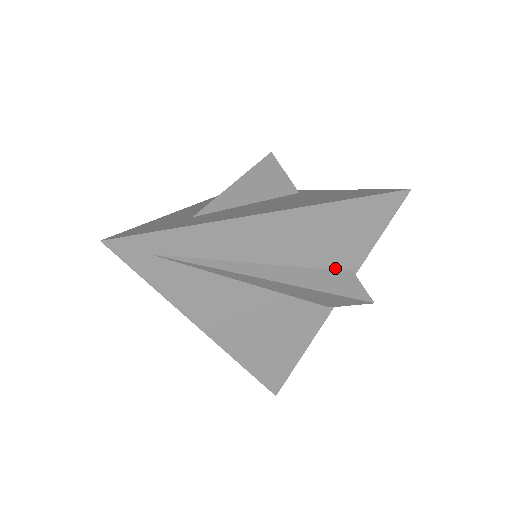
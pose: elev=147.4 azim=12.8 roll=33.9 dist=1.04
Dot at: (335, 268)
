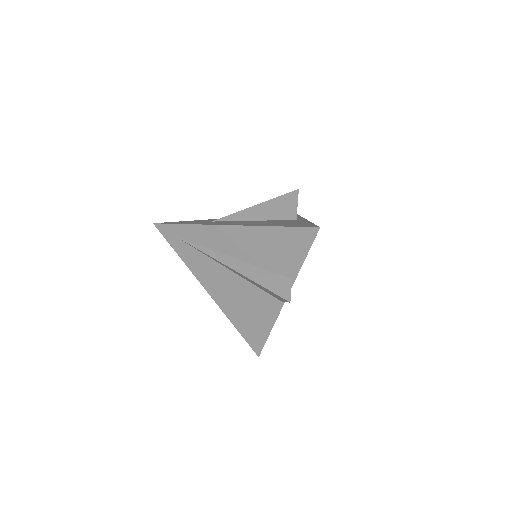
Dot at: (279, 273)
